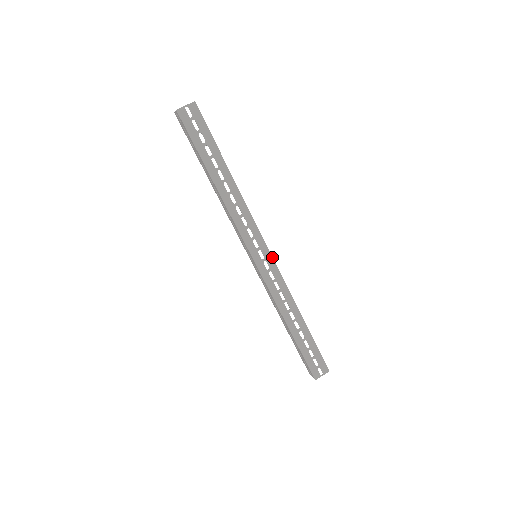
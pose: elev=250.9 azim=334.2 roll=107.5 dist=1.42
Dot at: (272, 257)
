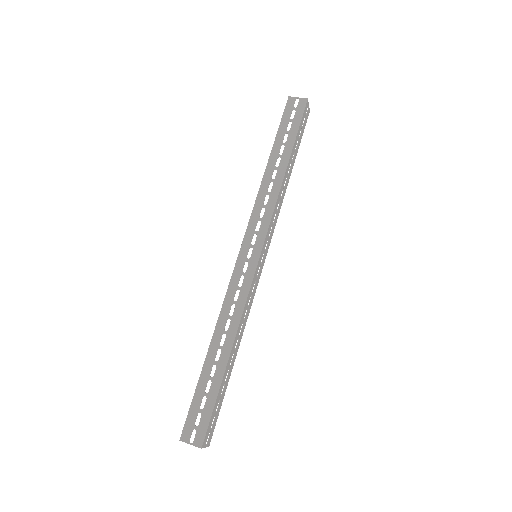
Dot at: occluded
